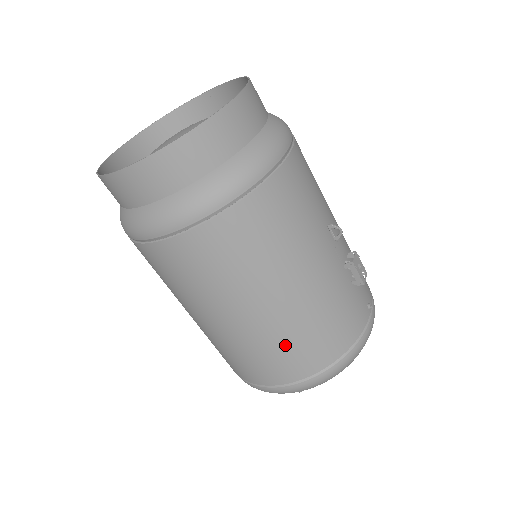
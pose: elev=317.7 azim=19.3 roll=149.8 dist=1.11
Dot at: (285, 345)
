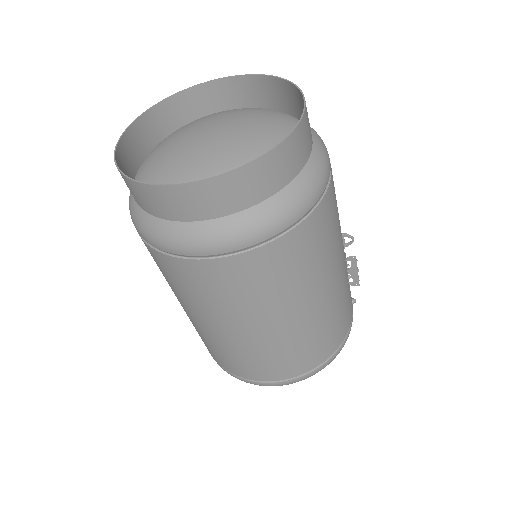
Dot at: (299, 347)
